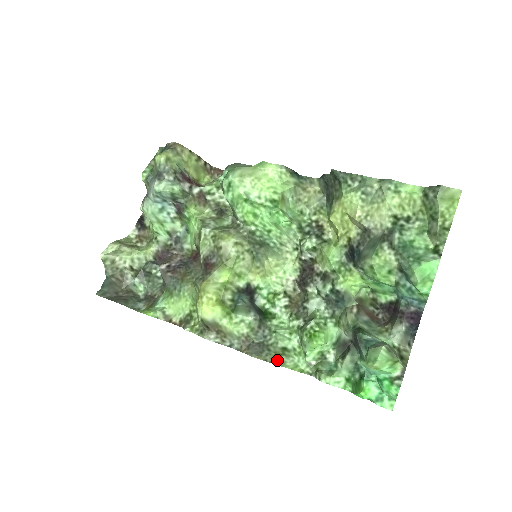
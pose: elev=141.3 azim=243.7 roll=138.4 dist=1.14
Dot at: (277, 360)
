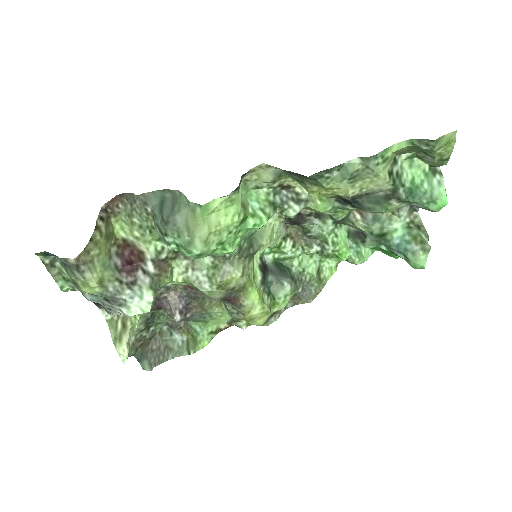
Dot at: (322, 284)
